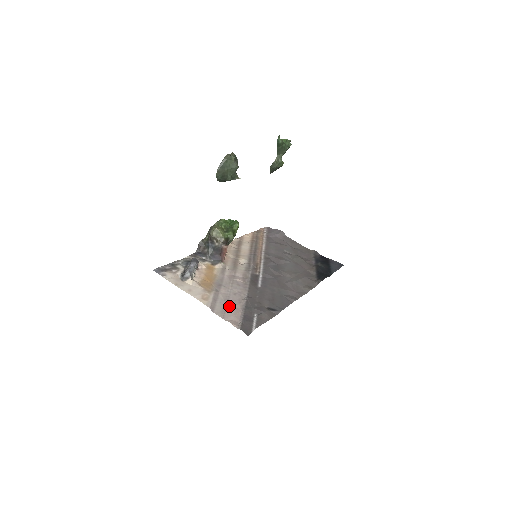
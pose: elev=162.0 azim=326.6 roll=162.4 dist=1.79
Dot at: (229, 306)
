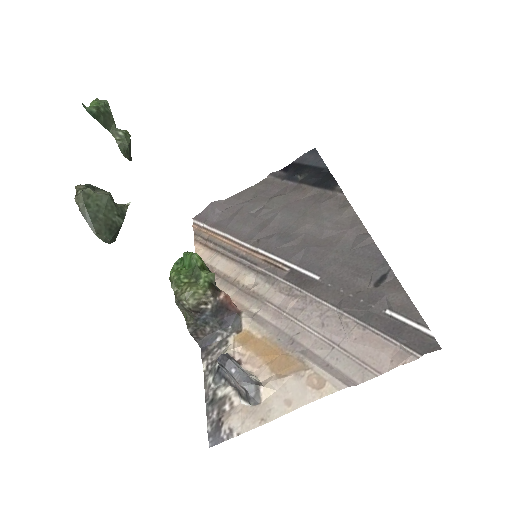
Dot at: (351, 348)
